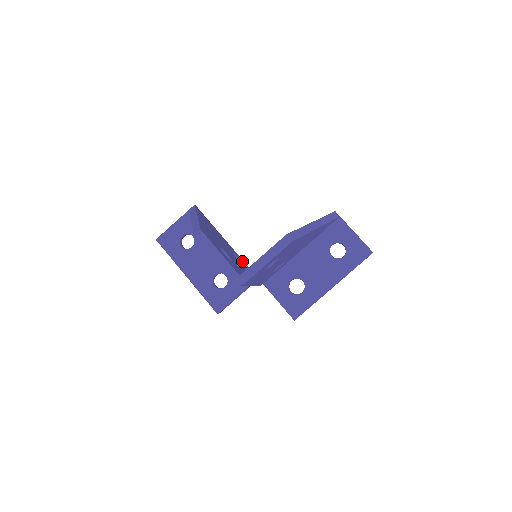
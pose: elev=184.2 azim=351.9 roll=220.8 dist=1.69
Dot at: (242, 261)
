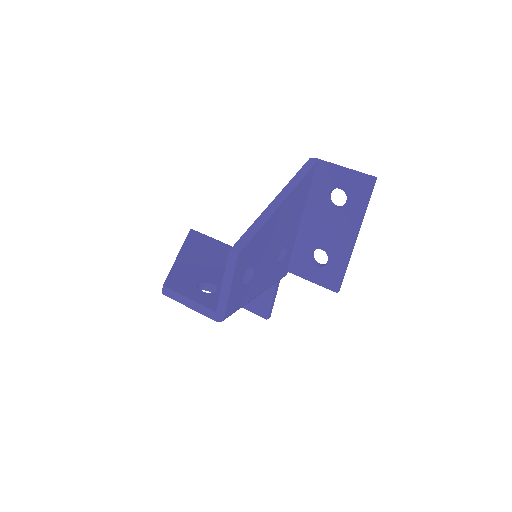
Dot at: occluded
